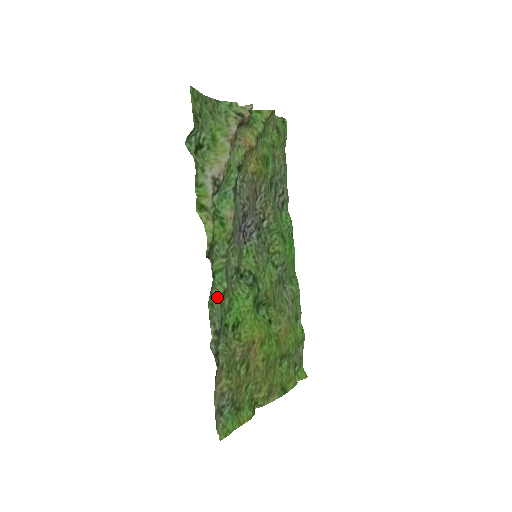
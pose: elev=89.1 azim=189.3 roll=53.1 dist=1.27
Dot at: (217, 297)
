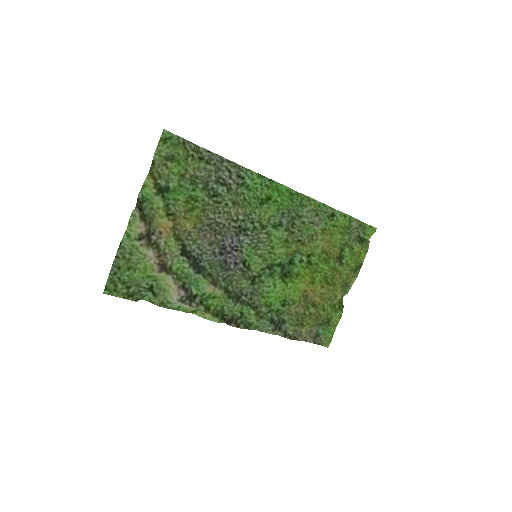
Dot at: (255, 320)
